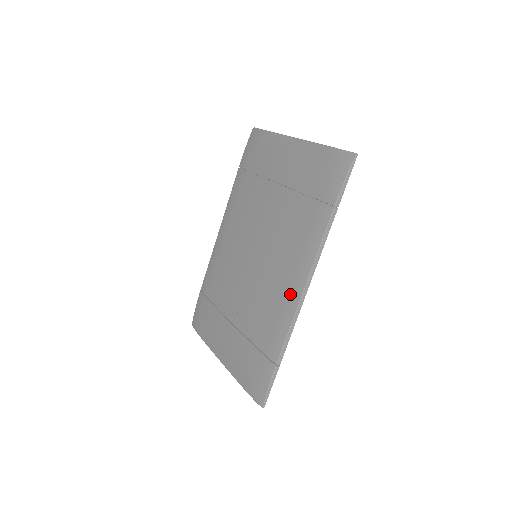
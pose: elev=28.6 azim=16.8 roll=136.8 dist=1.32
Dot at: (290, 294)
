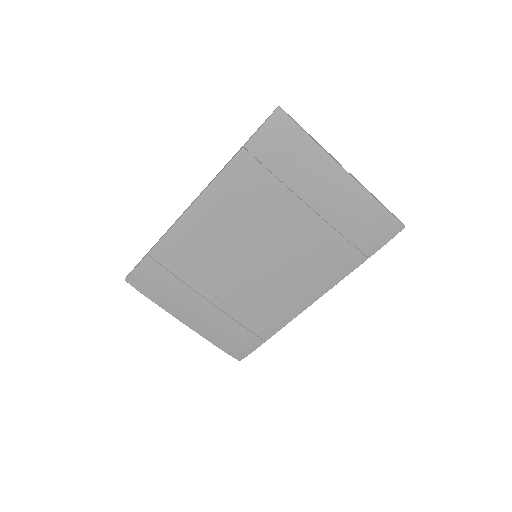
Dot at: (298, 303)
